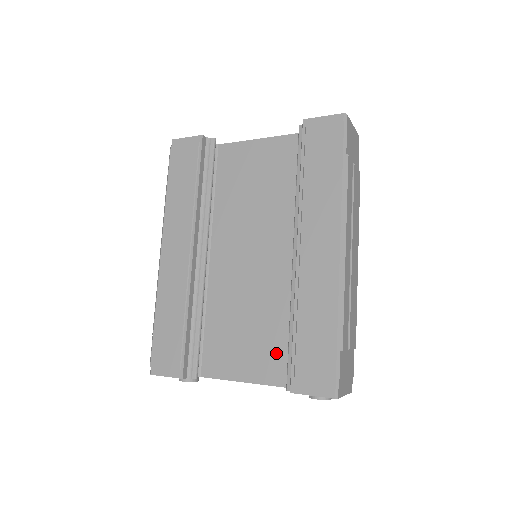
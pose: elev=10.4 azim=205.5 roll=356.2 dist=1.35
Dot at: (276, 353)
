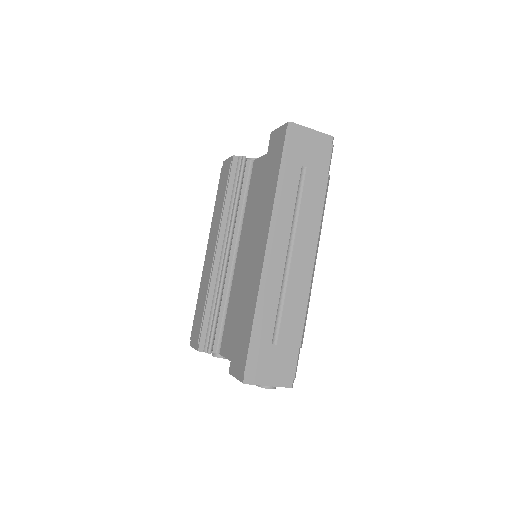
Dot at: occluded
